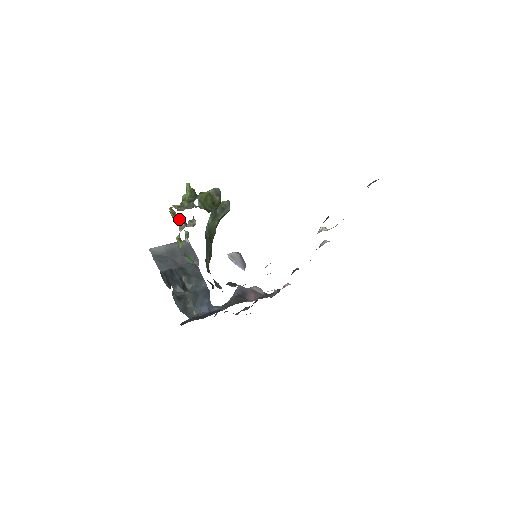
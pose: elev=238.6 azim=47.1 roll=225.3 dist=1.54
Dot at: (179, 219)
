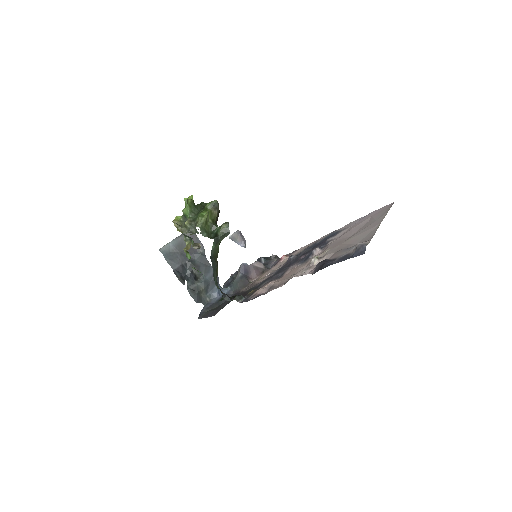
Dot at: (183, 234)
